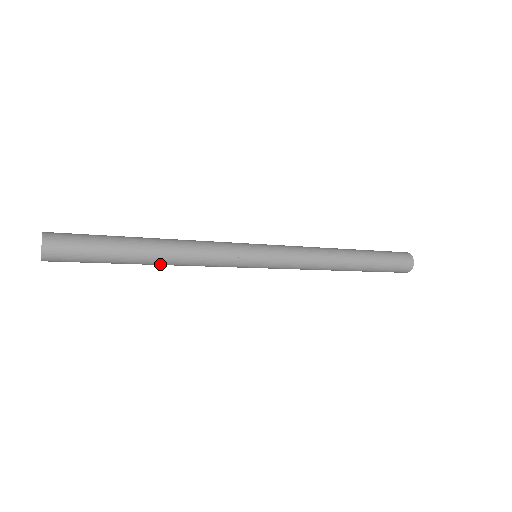
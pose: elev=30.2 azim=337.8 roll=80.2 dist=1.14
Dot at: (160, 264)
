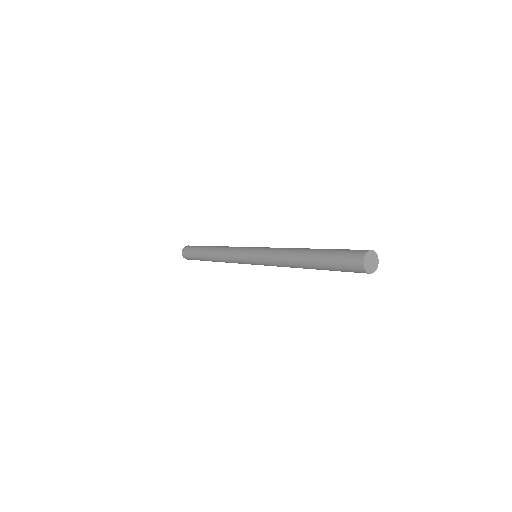
Dot at: (213, 259)
